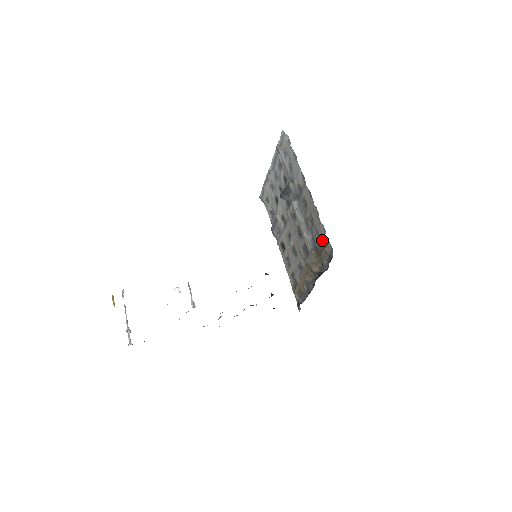
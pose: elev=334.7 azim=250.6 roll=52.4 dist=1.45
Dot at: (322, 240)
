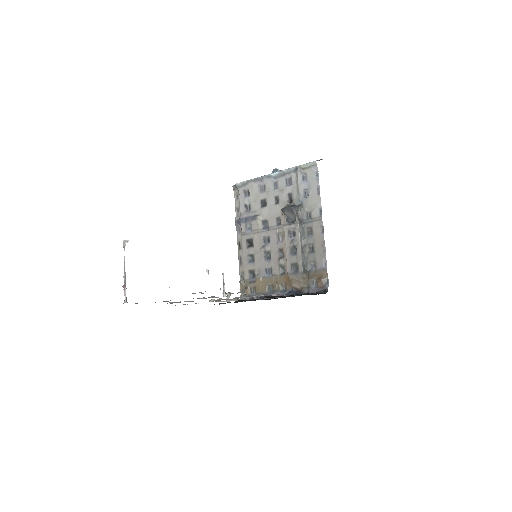
Dot at: (320, 270)
